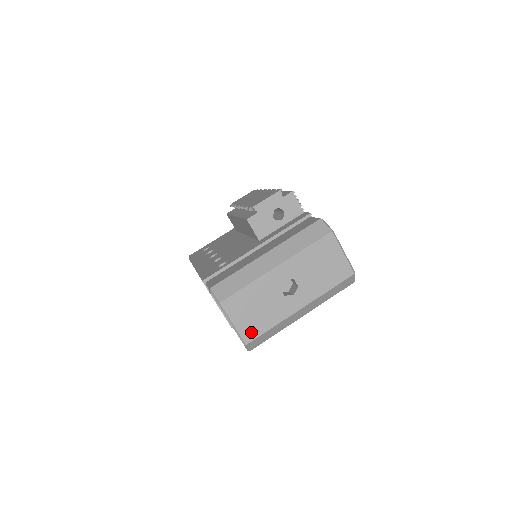
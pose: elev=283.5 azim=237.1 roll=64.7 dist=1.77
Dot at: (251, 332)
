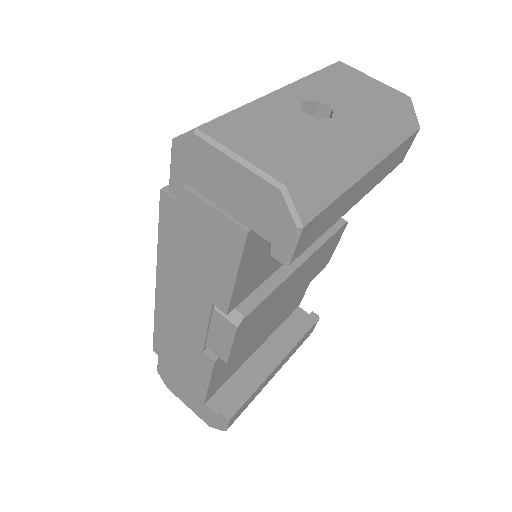
Dot at: (284, 166)
